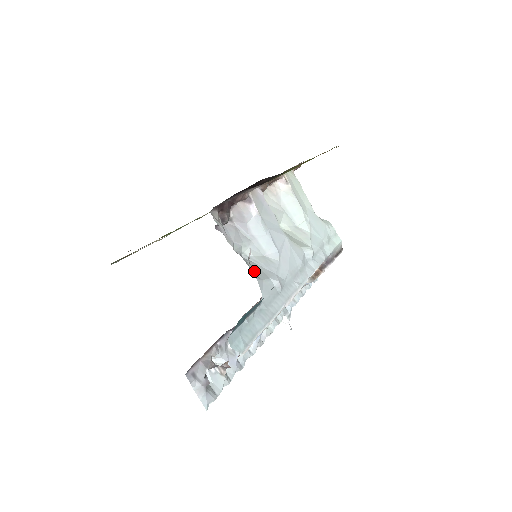
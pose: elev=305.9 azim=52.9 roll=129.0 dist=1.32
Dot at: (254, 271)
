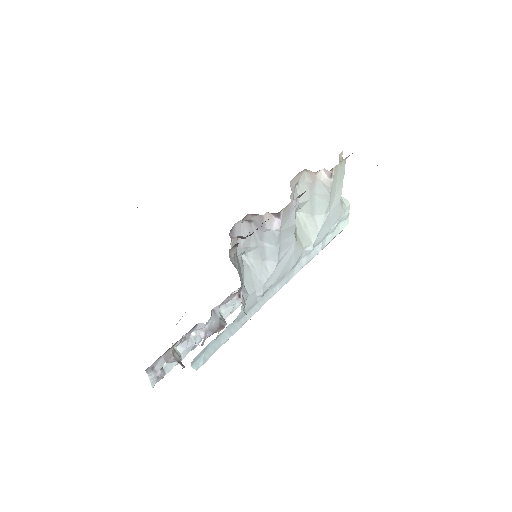
Dot at: (245, 282)
